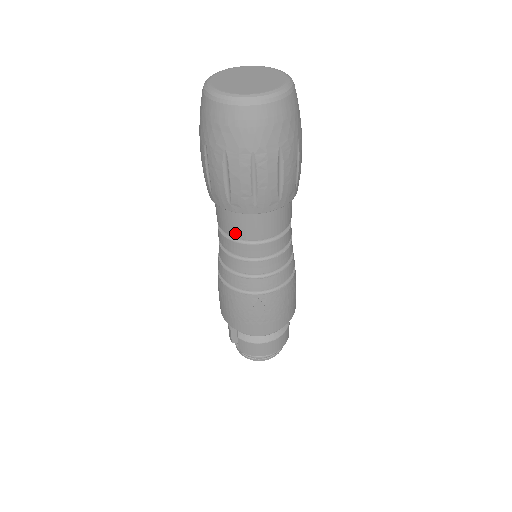
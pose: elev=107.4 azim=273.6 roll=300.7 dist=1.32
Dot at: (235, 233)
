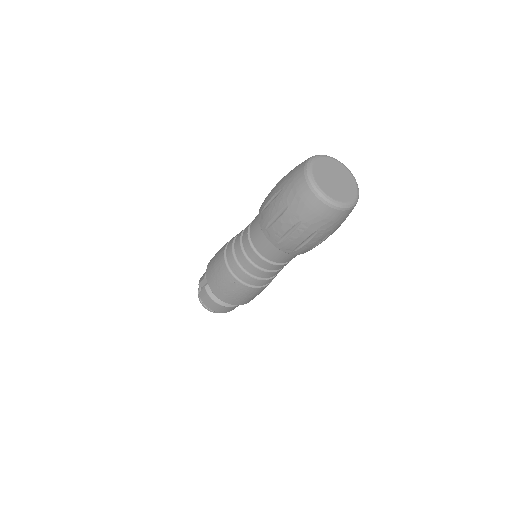
Dot at: (255, 242)
